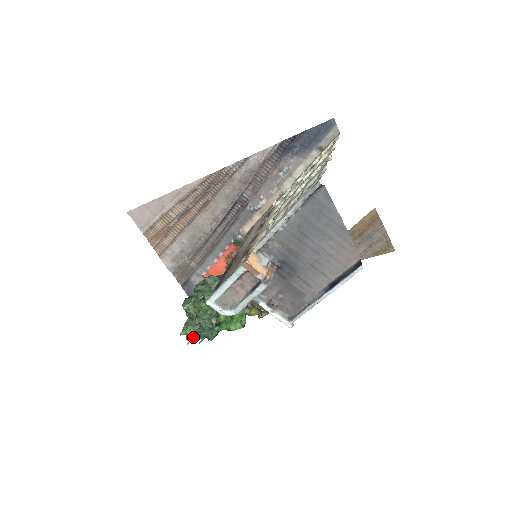
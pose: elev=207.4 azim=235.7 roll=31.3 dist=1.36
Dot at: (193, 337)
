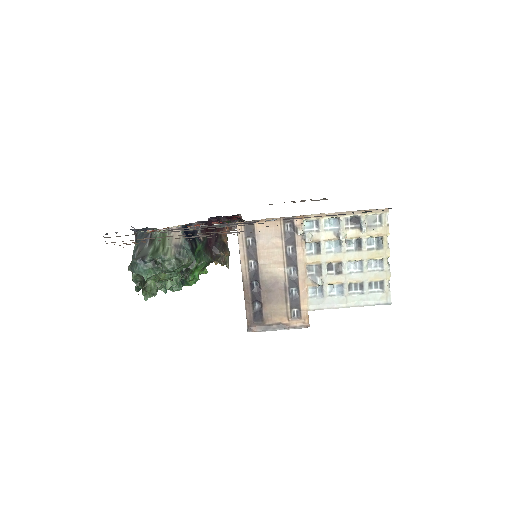
Dot at: occluded
